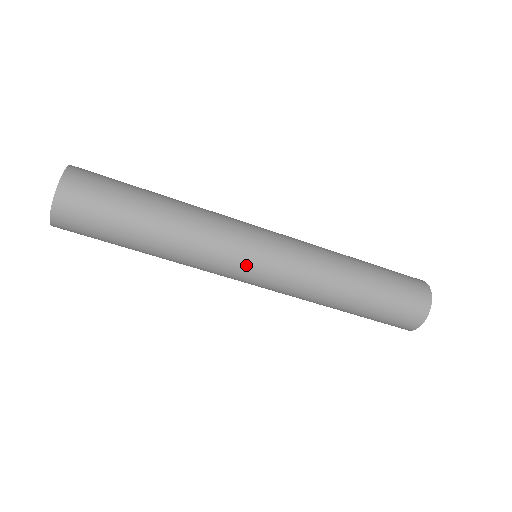
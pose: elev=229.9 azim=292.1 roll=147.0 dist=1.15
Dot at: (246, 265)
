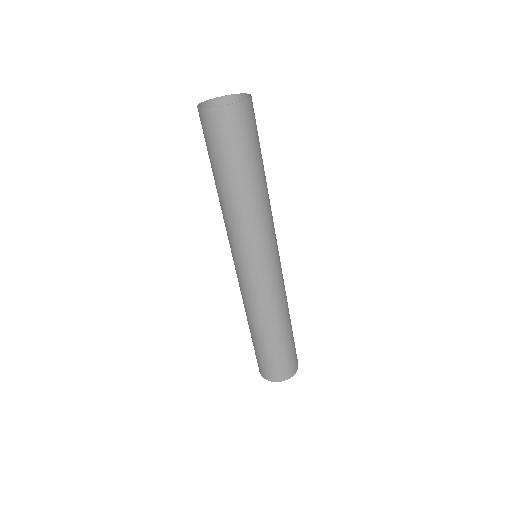
Dot at: (256, 258)
